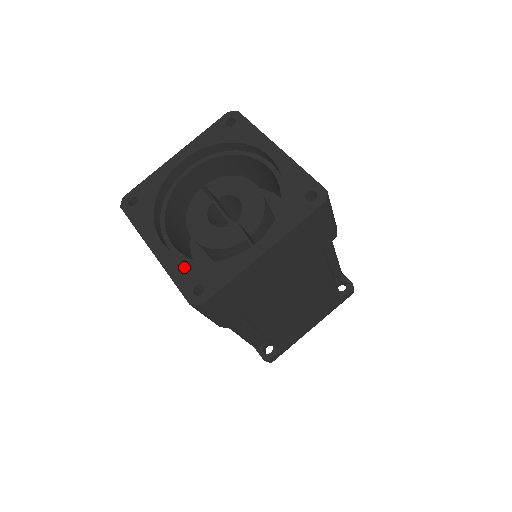
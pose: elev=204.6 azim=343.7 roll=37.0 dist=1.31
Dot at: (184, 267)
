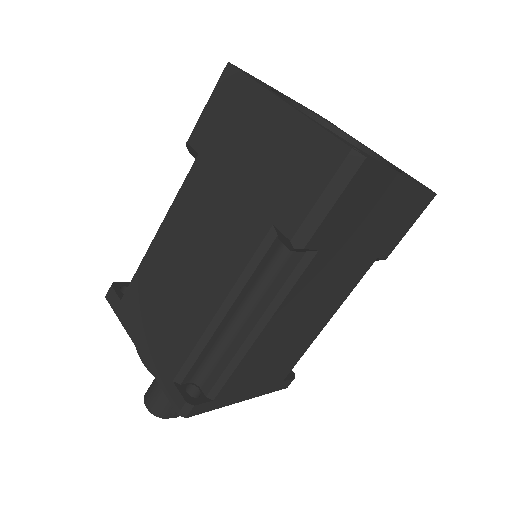
Dot at: (329, 130)
